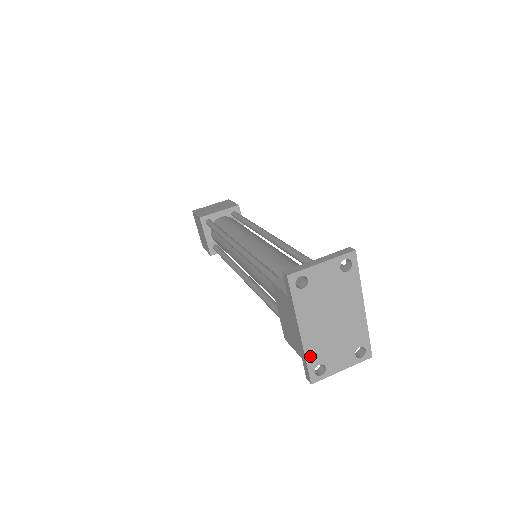
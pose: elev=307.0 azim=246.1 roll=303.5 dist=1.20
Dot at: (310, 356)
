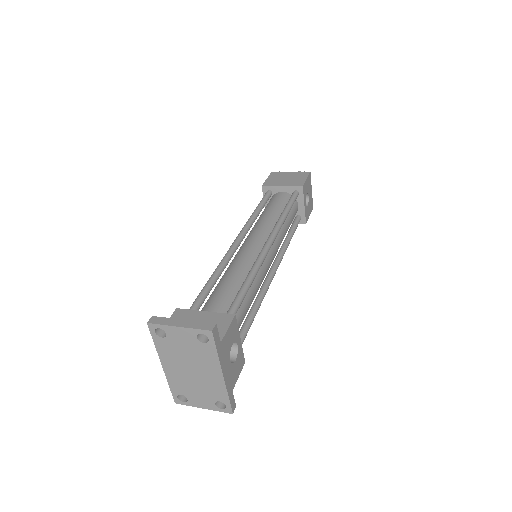
Dot at: (173, 385)
